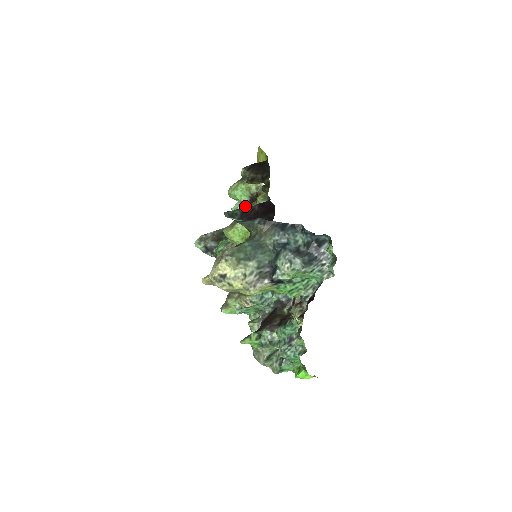
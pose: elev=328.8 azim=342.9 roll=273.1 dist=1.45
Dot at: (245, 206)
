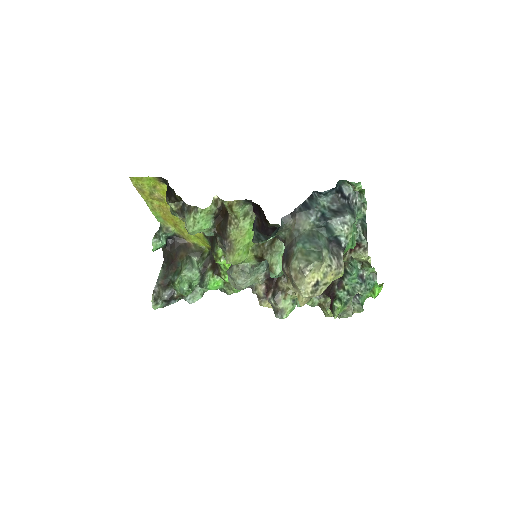
Dot at: (218, 228)
